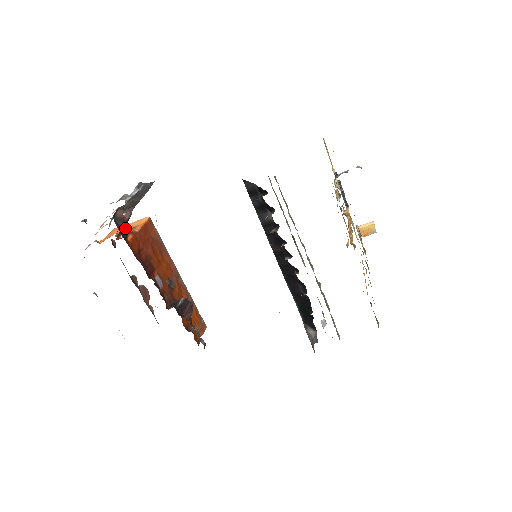
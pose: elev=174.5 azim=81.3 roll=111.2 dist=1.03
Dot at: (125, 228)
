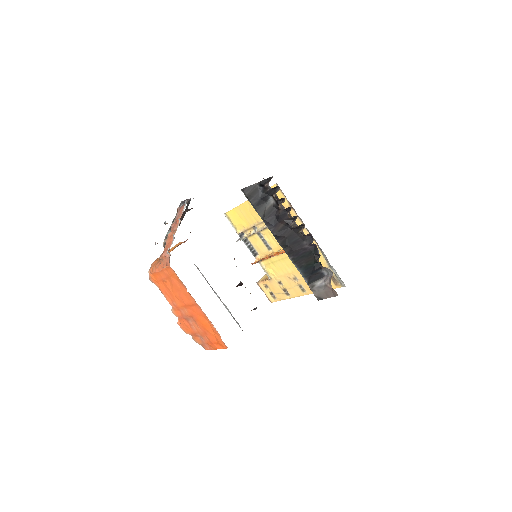
Dot at: occluded
